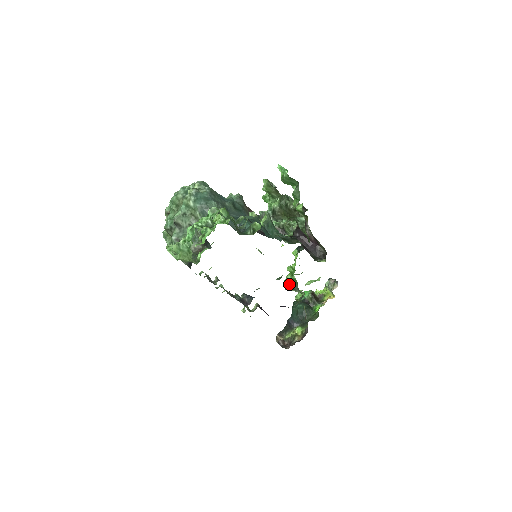
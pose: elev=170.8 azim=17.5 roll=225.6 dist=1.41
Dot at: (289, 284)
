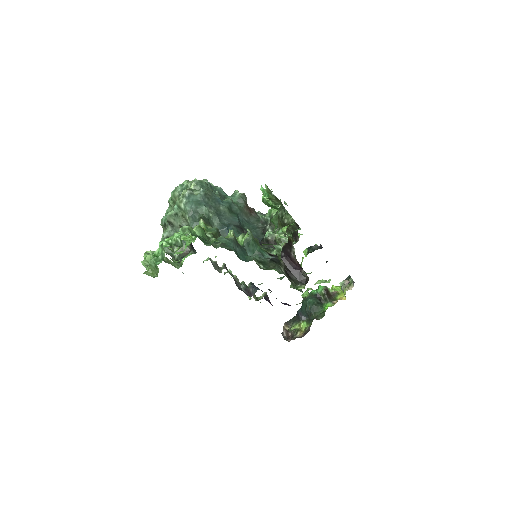
Dot at: occluded
